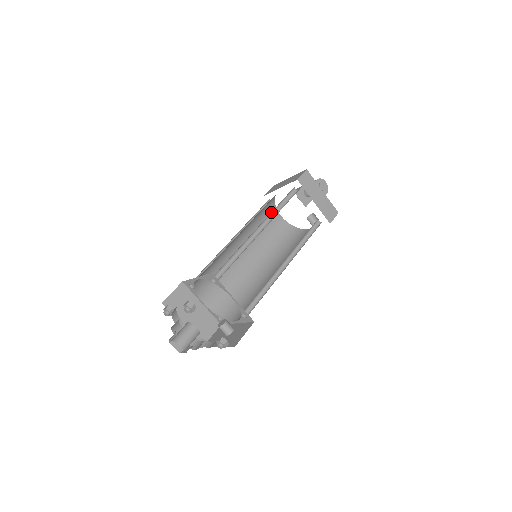
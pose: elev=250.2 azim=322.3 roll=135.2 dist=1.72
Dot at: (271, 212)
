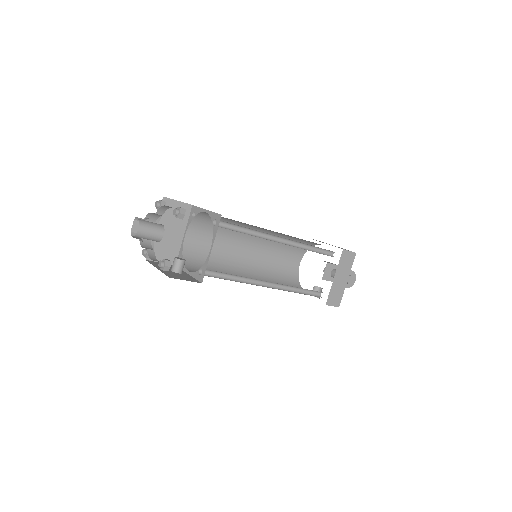
Dot at: (302, 243)
